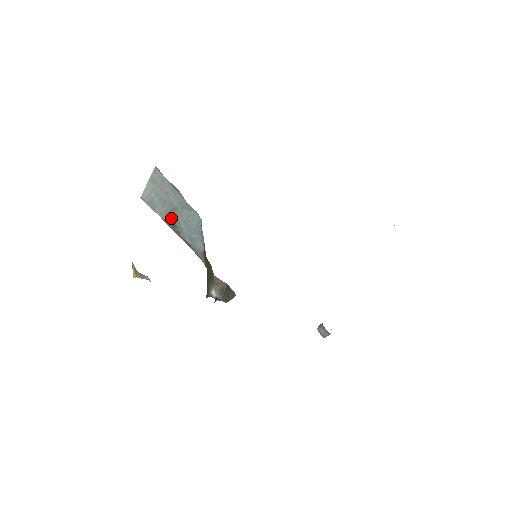
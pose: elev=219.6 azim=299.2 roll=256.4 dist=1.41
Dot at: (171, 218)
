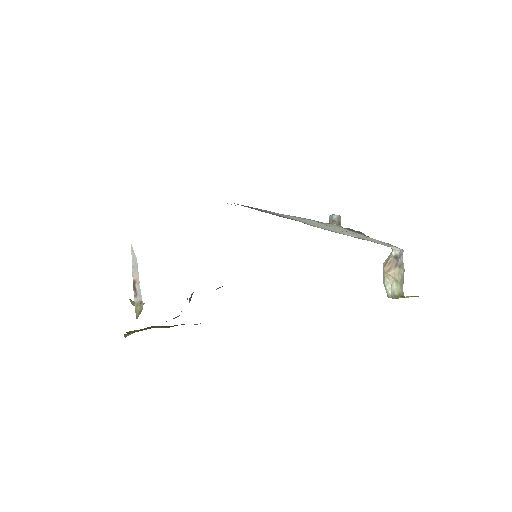
Dot at: occluded
